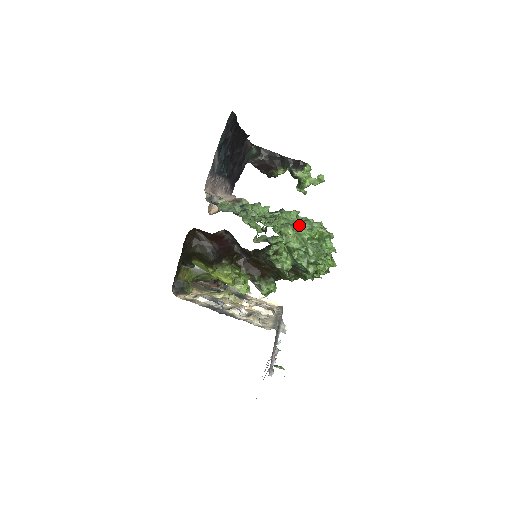
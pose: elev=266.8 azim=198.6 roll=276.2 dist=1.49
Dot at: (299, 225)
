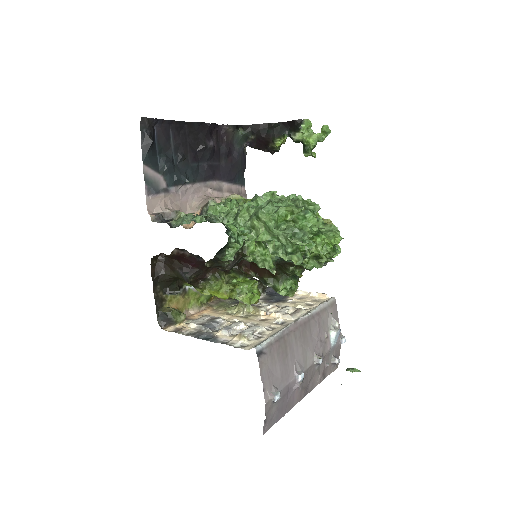
Dot at: (260, 212)
